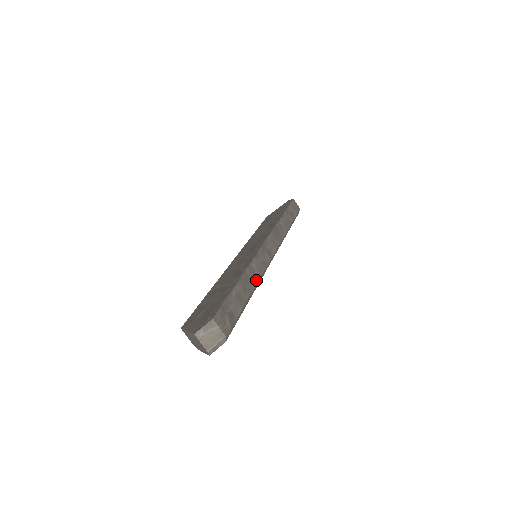
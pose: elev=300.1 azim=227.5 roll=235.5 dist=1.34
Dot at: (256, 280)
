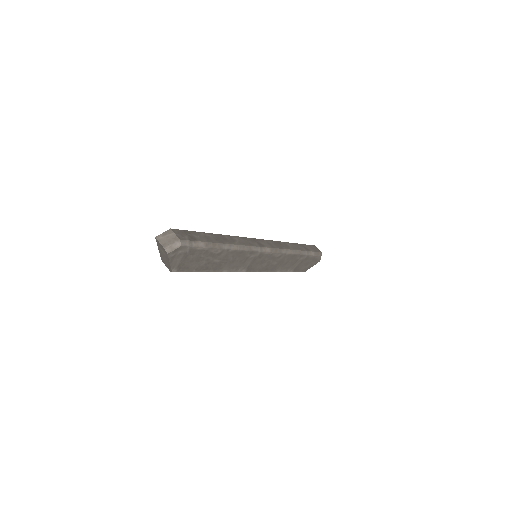
Dot at: (234, 243)
